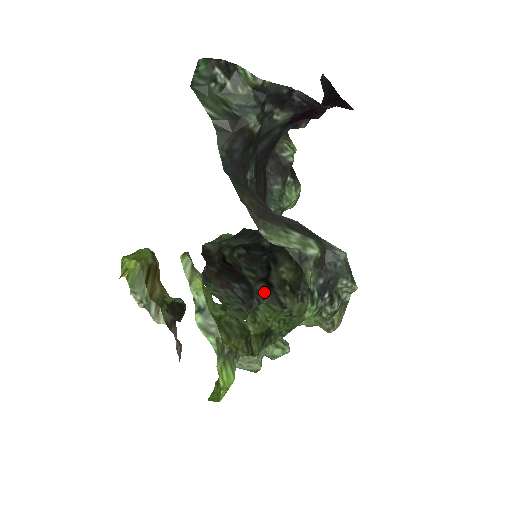
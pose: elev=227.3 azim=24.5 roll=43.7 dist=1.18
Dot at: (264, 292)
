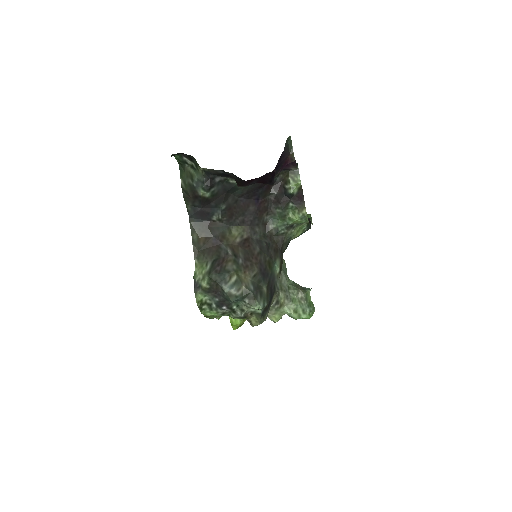
Dot at: occluded
